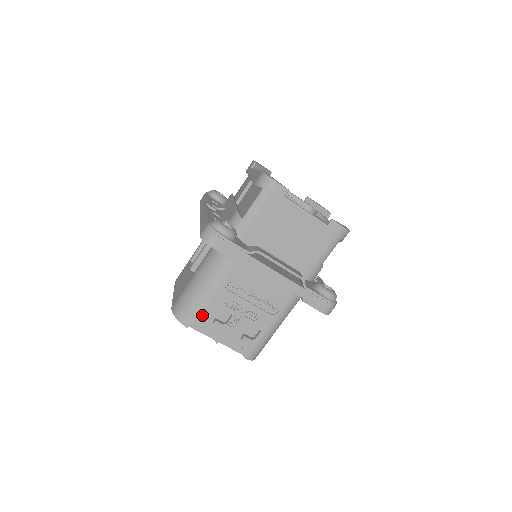
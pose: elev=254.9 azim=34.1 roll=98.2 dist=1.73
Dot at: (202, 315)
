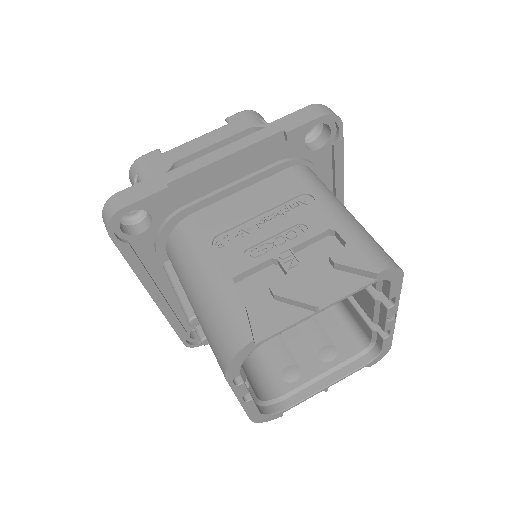
Dot at: (250, 311)
